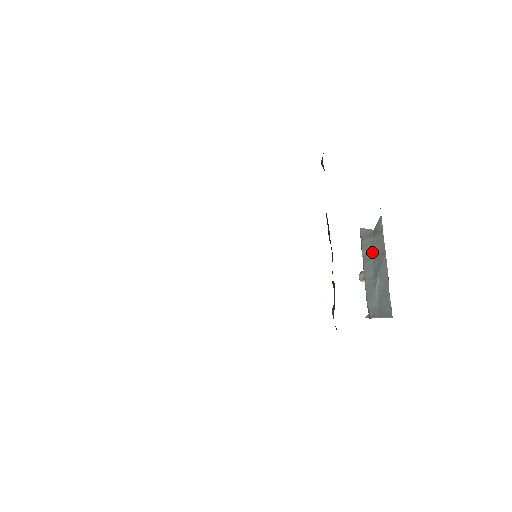
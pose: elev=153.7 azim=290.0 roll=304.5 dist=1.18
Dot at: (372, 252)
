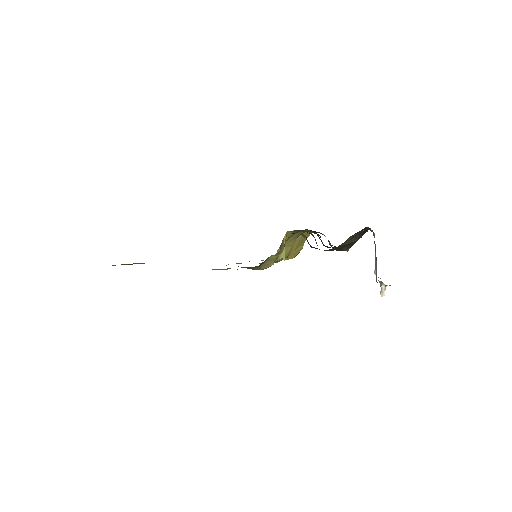
Dot at: (376, 258)
